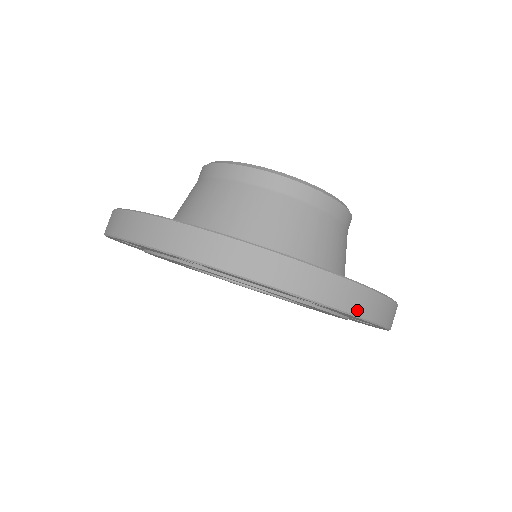
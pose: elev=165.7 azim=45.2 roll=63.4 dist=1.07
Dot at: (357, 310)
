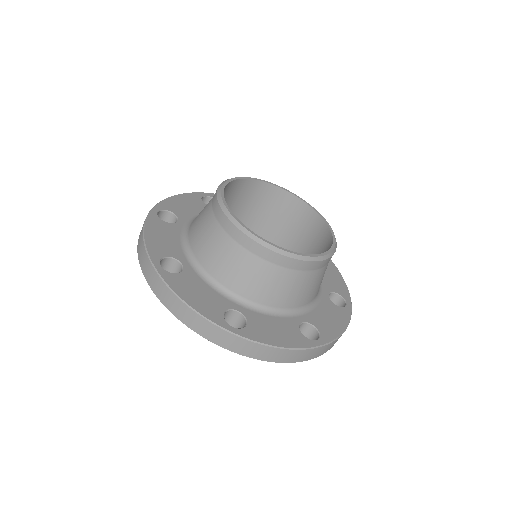
Dot at: (249, 354)
